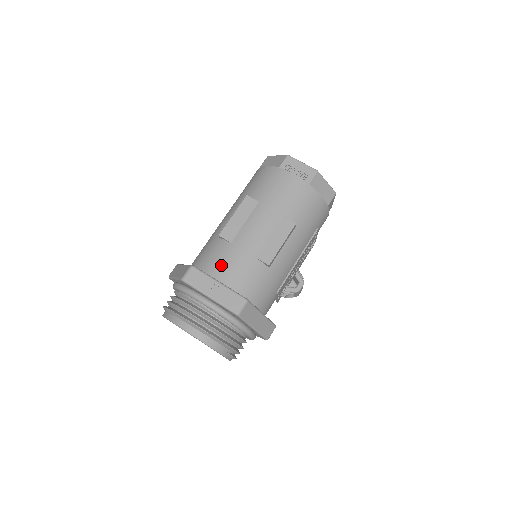
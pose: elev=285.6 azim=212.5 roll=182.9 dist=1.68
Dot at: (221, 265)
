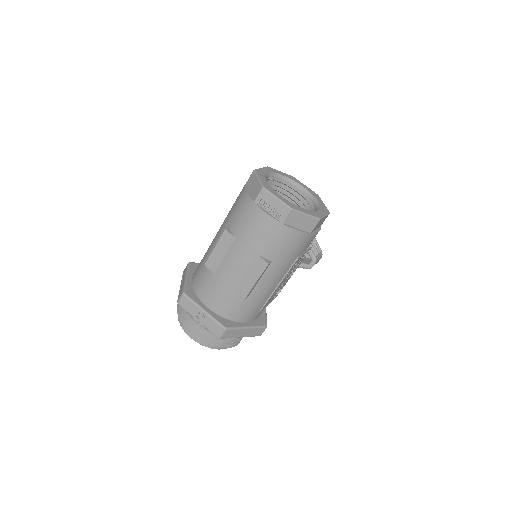
Dot at: (207, 292)
